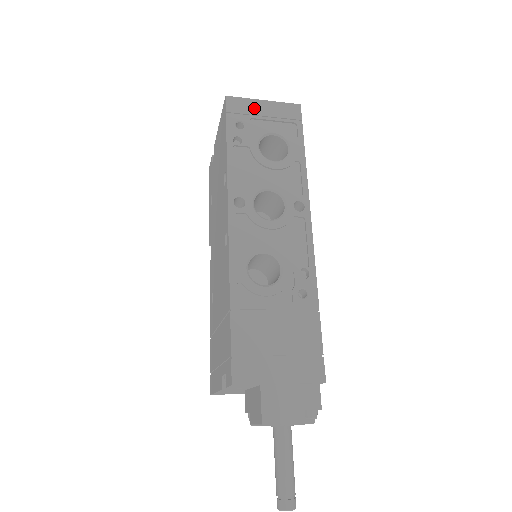
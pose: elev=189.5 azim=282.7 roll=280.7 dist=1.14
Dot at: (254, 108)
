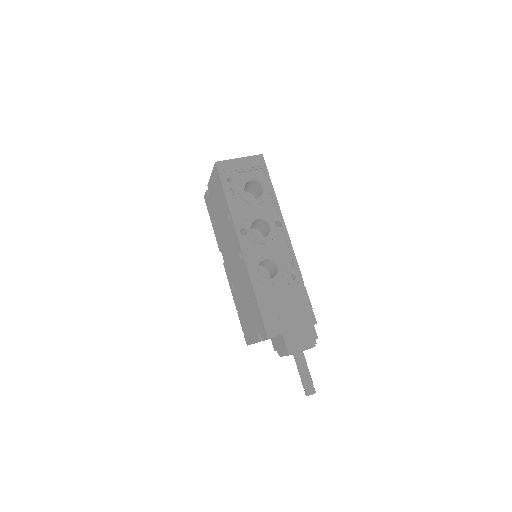
Dot at: (235, 165)
